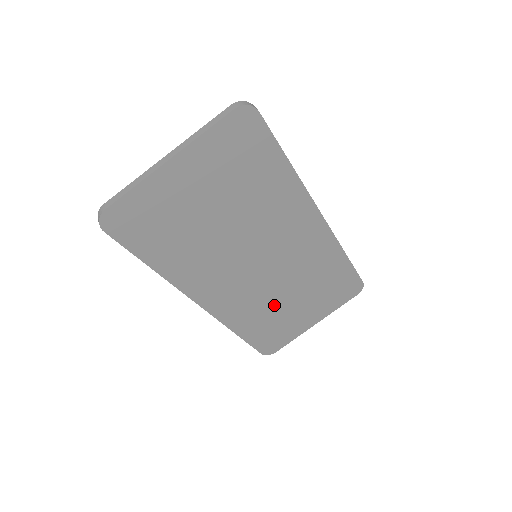
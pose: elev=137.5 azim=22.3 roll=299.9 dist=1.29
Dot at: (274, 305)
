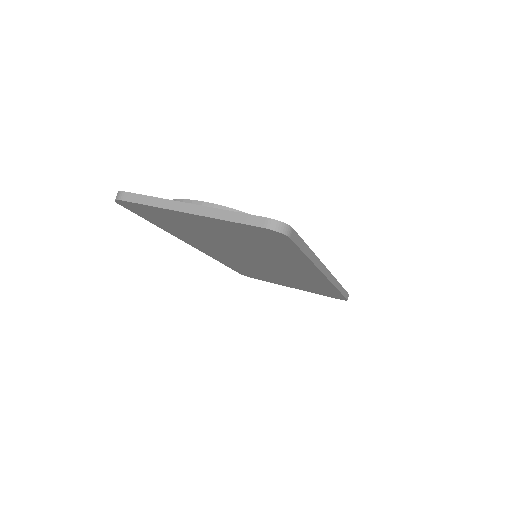
Dot at: (260, 272)
